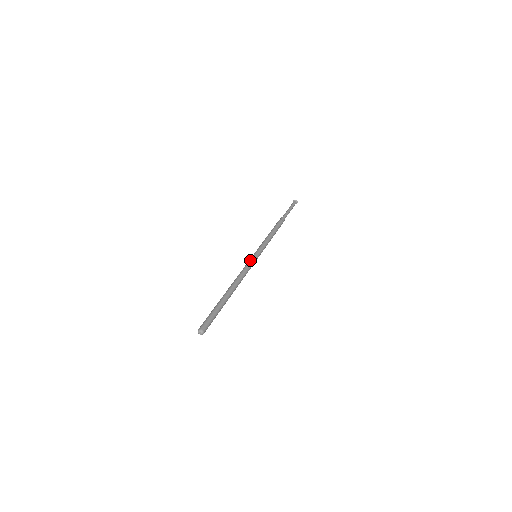
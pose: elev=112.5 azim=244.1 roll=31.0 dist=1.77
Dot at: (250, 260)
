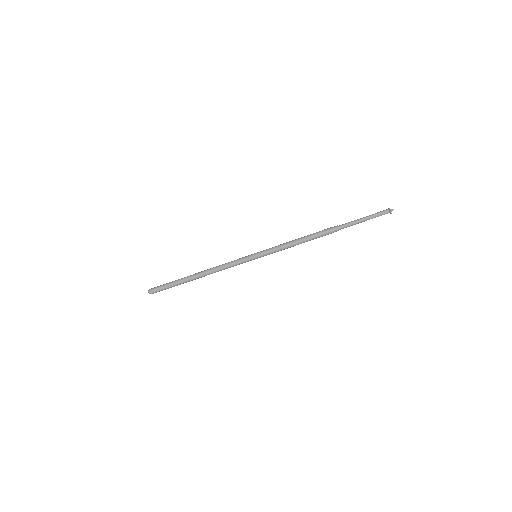
Dot at: (242, 258)
